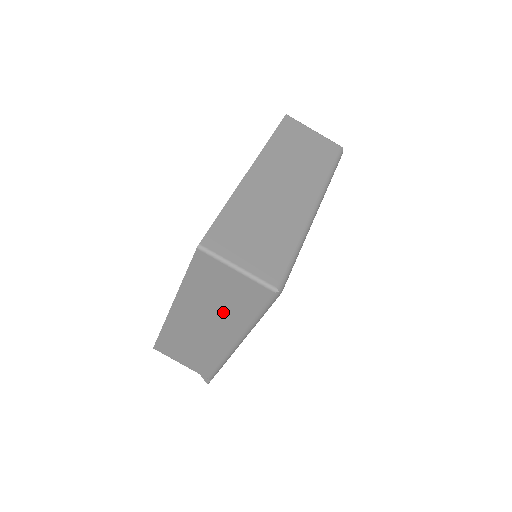
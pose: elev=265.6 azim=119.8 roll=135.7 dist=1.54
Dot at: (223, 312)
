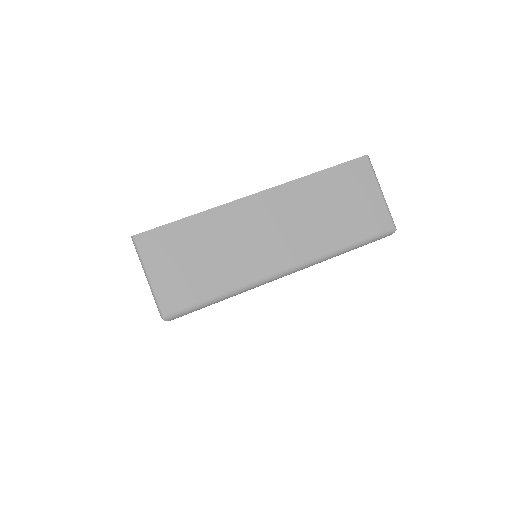
Dot at: occluded
